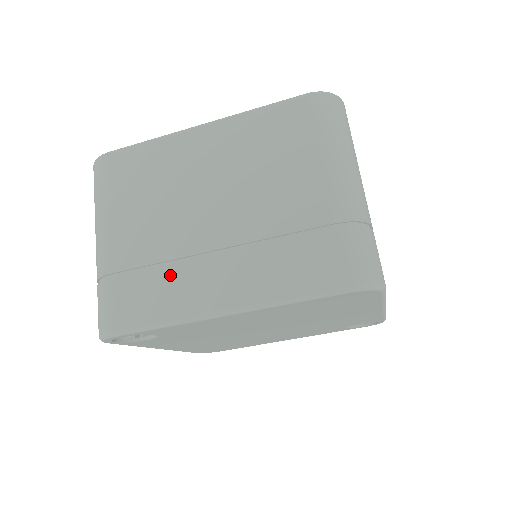
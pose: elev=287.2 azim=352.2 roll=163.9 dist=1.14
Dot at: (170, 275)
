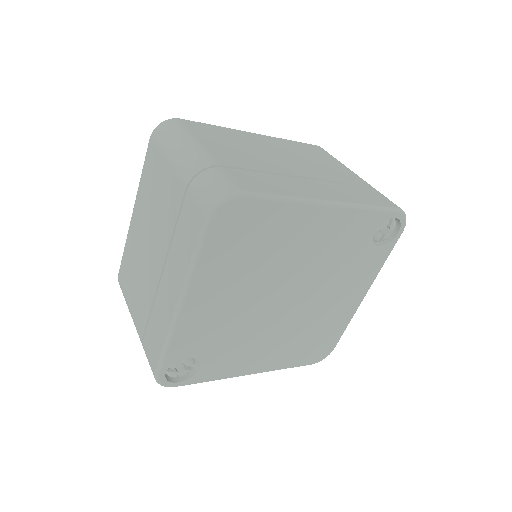
Dot at: (156, 310)
